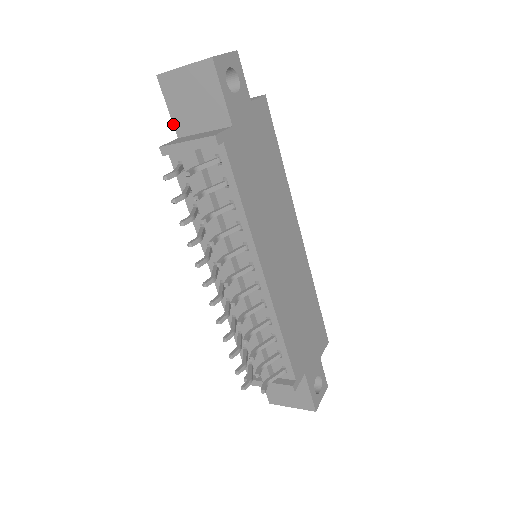
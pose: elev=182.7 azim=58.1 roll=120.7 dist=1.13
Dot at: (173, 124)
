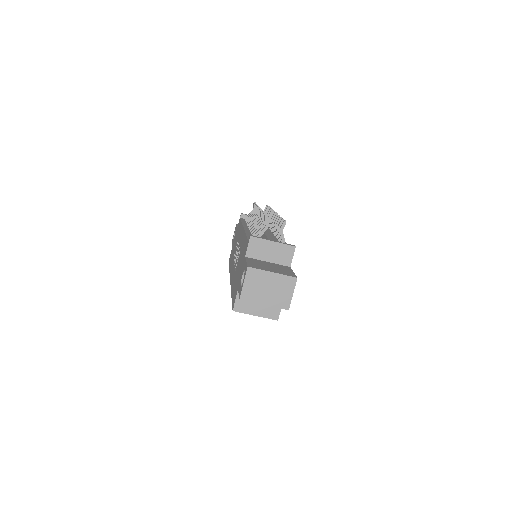
Dot at: occluded
